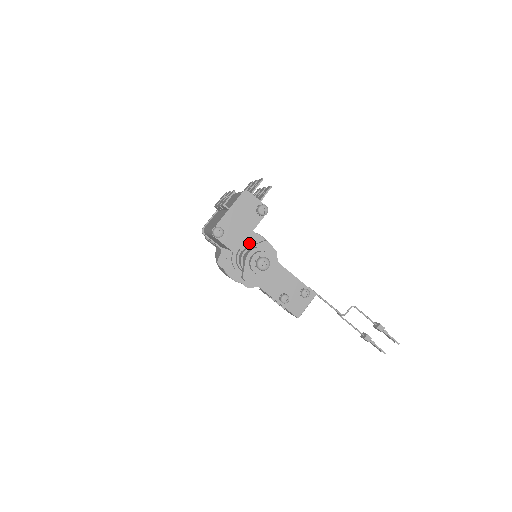
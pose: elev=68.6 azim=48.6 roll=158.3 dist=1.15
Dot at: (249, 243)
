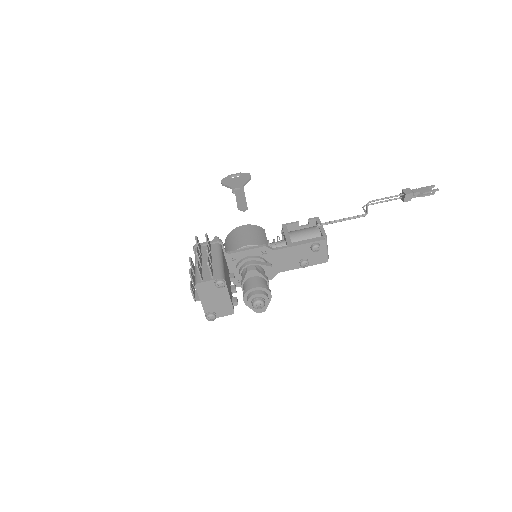
Dot at: (241, 265)
